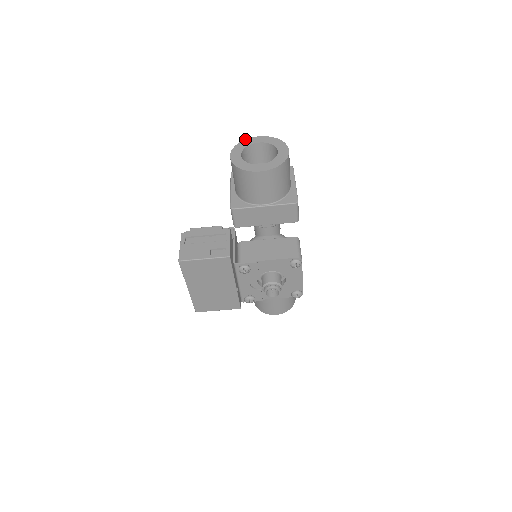
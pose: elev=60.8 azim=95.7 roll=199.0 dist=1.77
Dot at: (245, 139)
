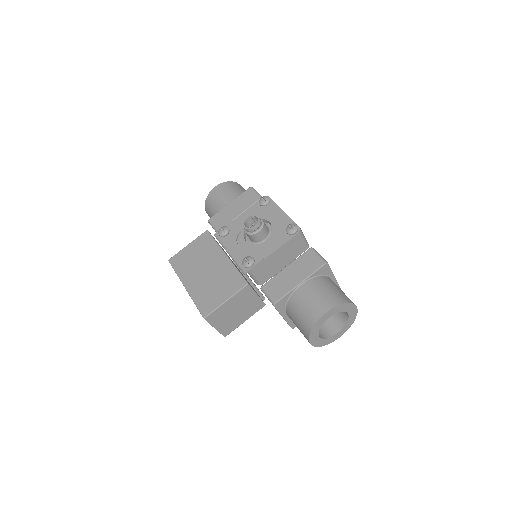
Dot at: occluded
